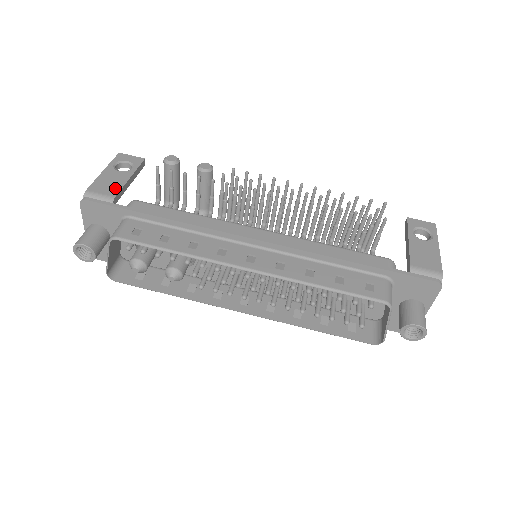
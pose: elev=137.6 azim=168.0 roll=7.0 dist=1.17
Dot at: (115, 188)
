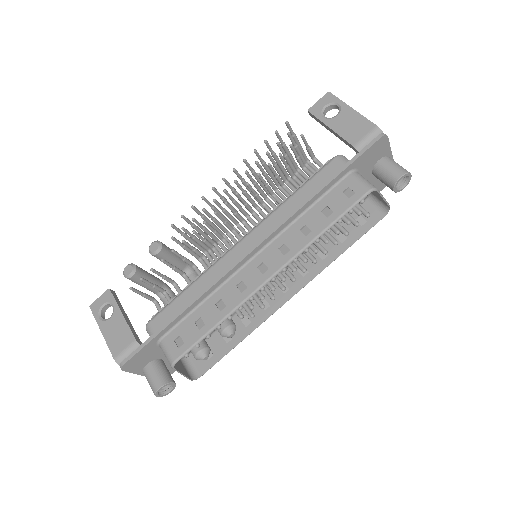
Dot at: (126, 333)
